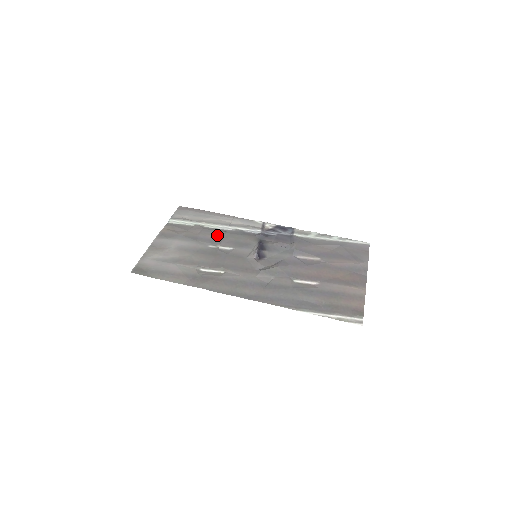
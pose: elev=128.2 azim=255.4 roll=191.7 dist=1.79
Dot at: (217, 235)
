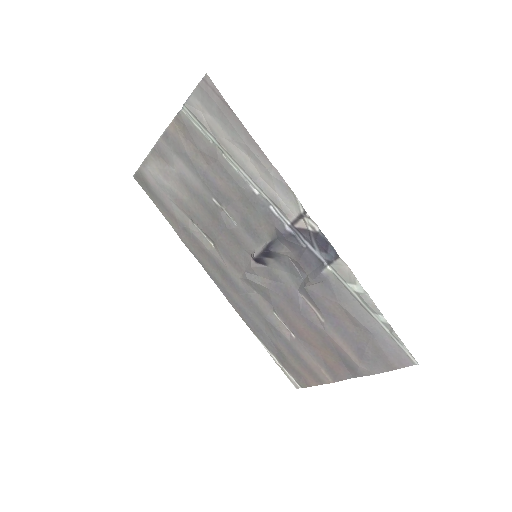
Dot at: (229, 188)
